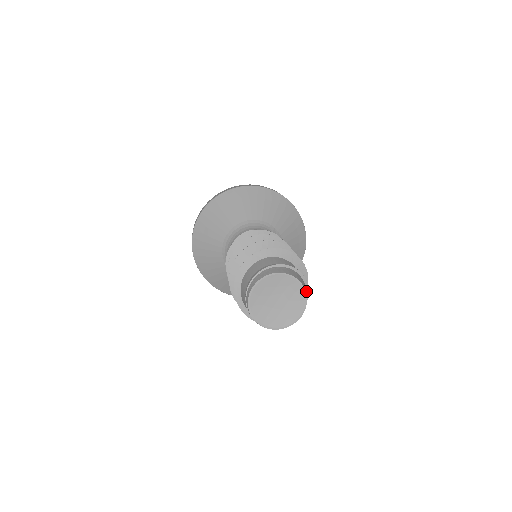
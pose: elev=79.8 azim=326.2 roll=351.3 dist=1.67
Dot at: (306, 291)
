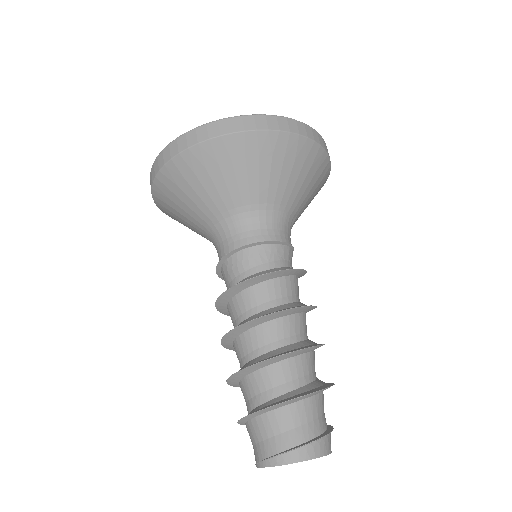
Dot at: occluded
